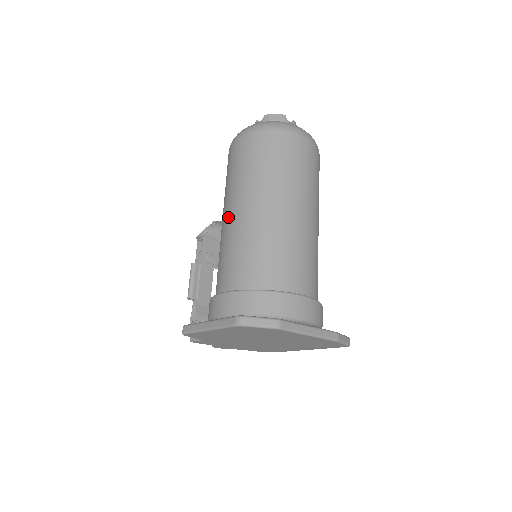
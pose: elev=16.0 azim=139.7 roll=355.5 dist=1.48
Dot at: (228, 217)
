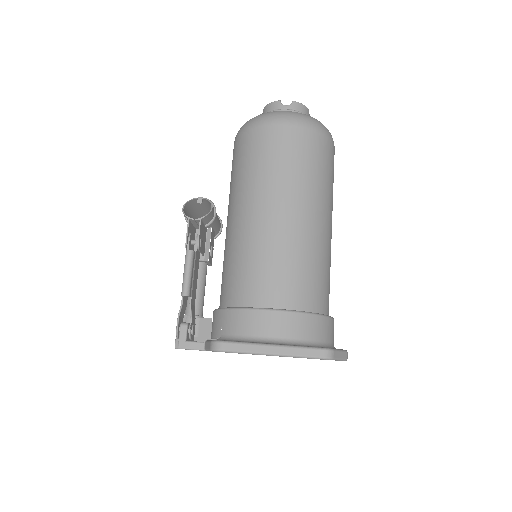
Dot at: (271, 216)
